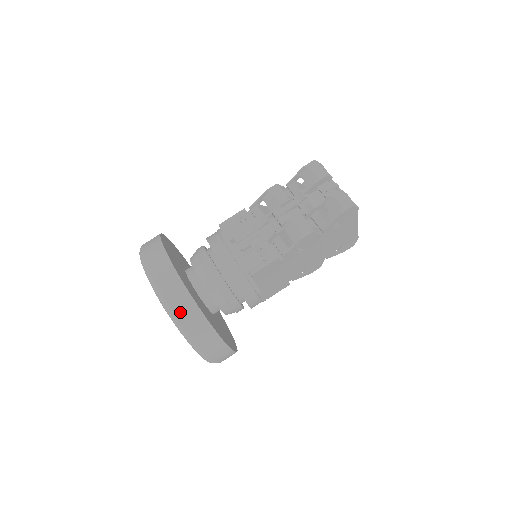
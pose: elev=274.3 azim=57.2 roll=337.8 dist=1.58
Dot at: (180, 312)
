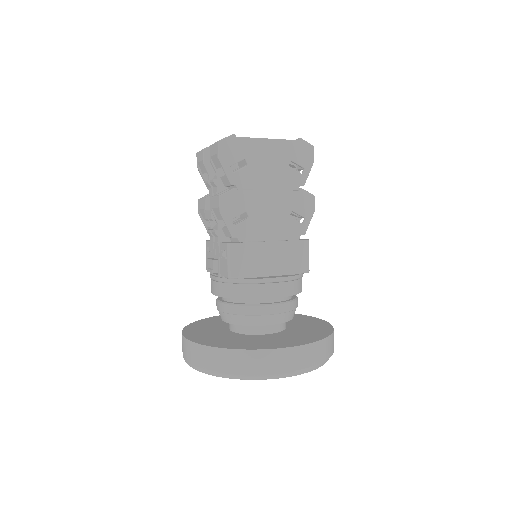
Dot at: (207, 364)
